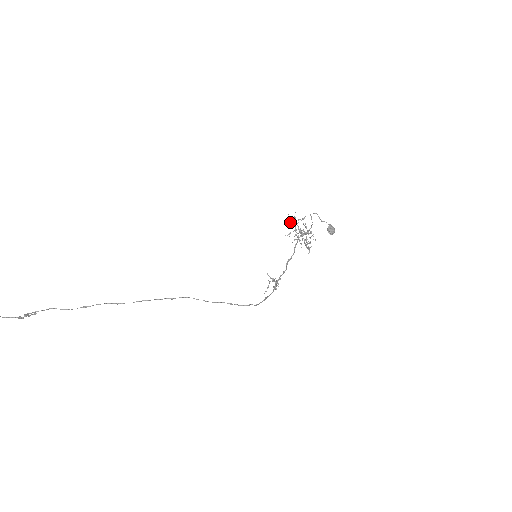
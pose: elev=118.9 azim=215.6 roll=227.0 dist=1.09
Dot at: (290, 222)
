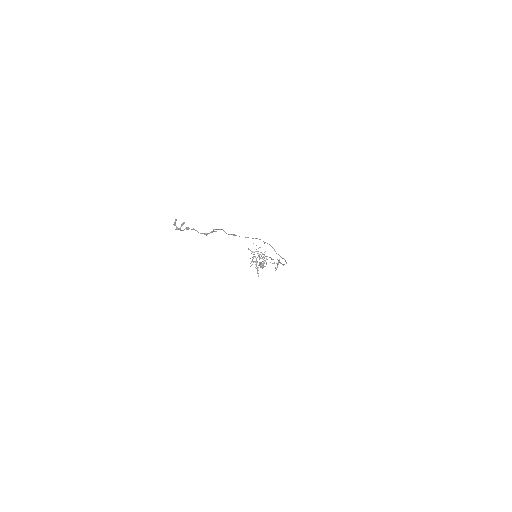
Dot at: occluded
